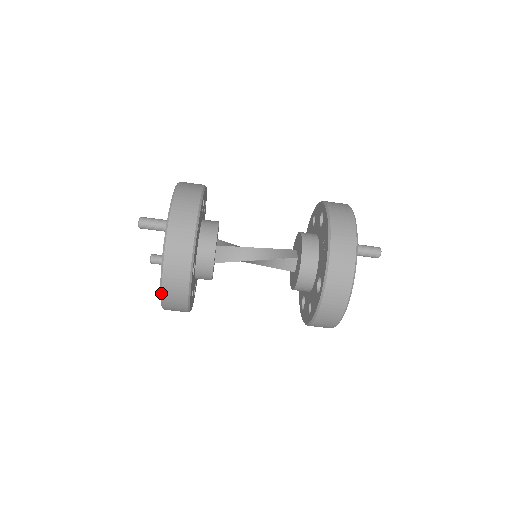
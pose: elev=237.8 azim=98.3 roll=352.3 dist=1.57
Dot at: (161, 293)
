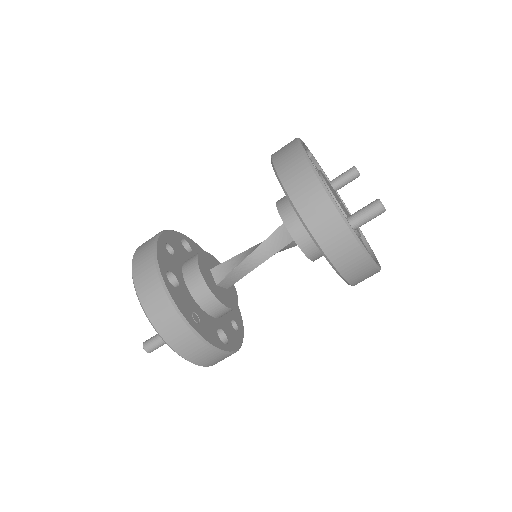
Dot at: occluded
